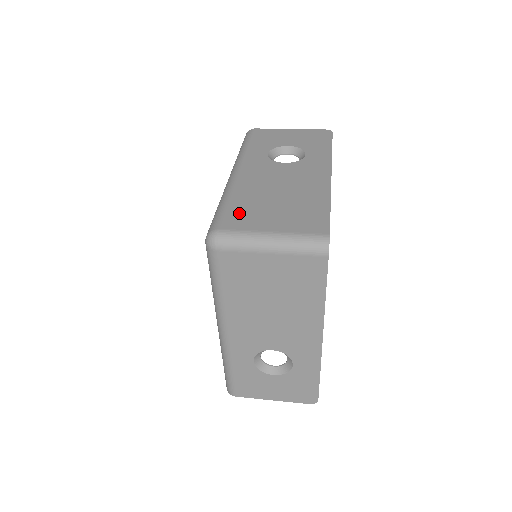
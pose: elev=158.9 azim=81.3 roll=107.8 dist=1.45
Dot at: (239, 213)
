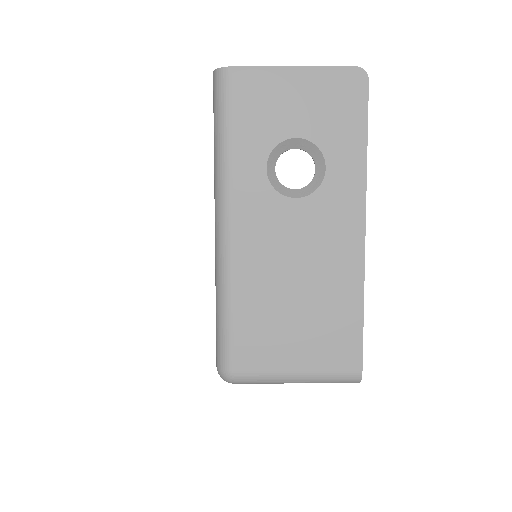
Dot at: (251, 338)
